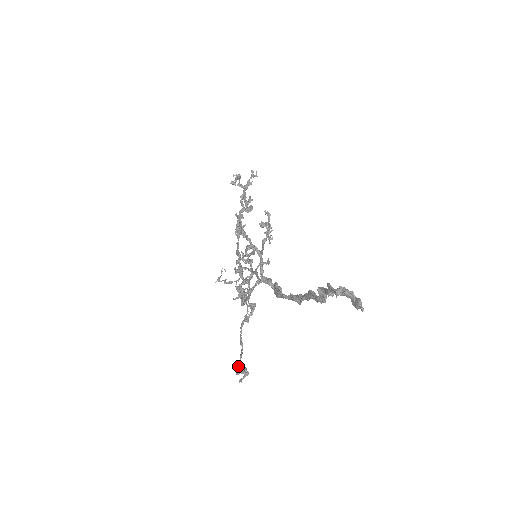
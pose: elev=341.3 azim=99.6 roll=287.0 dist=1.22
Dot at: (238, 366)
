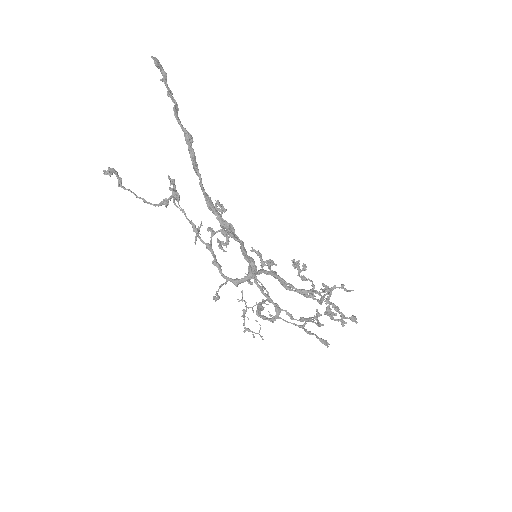
Dot at: (118, 183)
